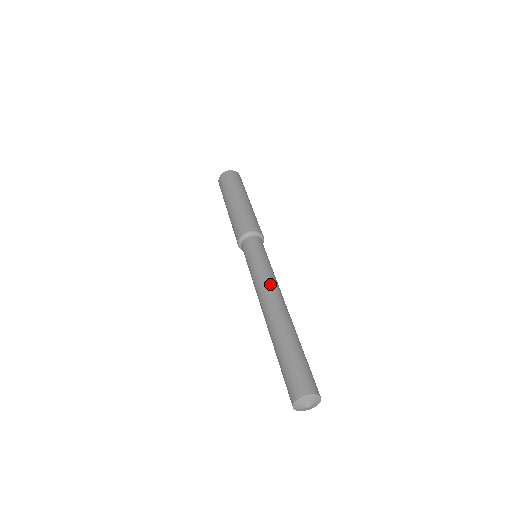
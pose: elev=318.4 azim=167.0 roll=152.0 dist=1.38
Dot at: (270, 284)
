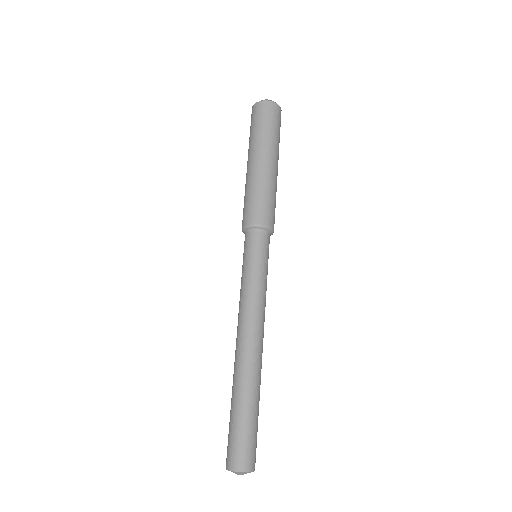
Dot at: (264, 317)
